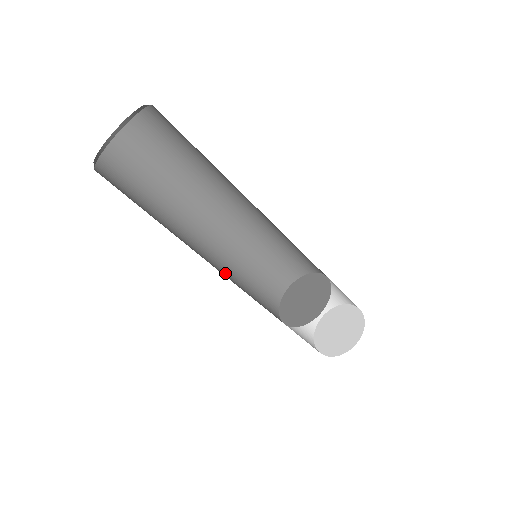
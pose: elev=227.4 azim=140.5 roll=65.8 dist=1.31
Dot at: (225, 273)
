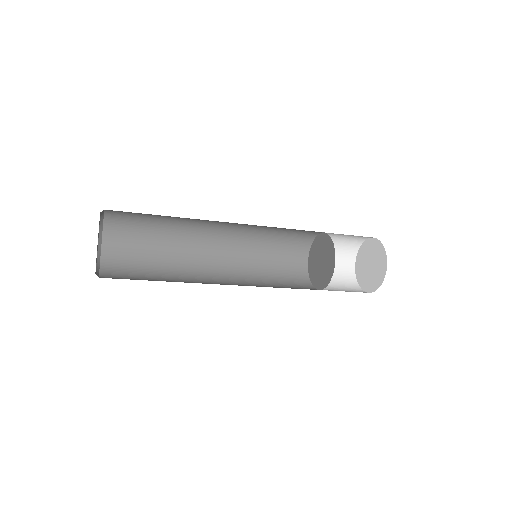
Dot at: (241, 248)
